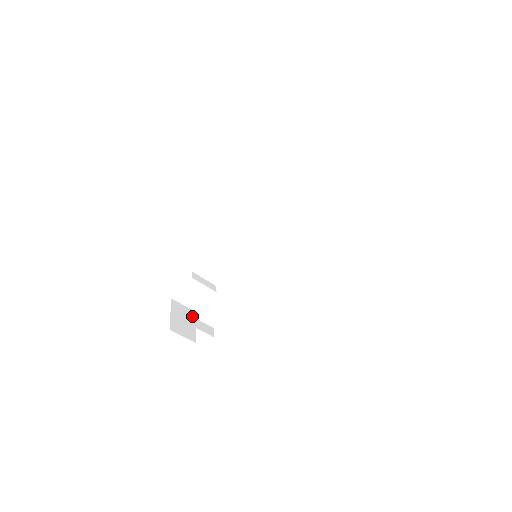
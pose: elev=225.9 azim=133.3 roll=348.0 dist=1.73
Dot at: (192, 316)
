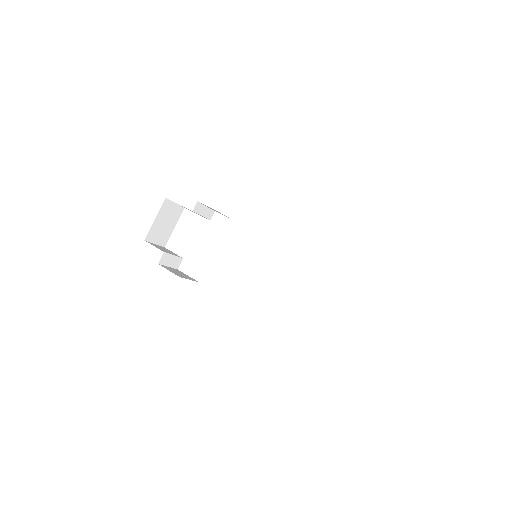
Dot at: (177, 215)
